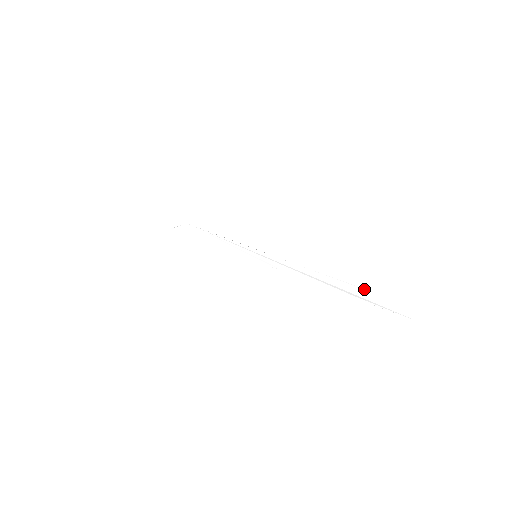
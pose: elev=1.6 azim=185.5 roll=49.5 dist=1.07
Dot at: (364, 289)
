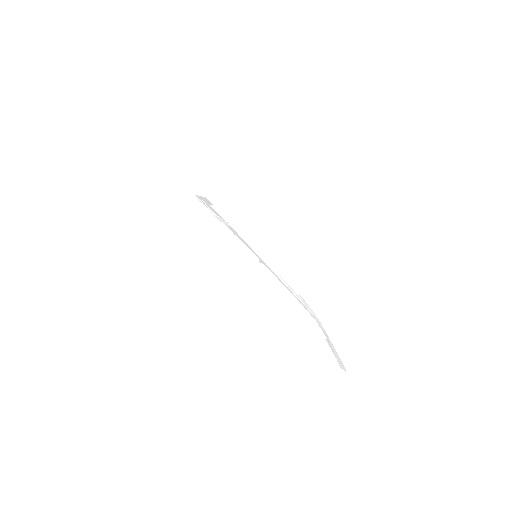
Dot at: (304, 302)
